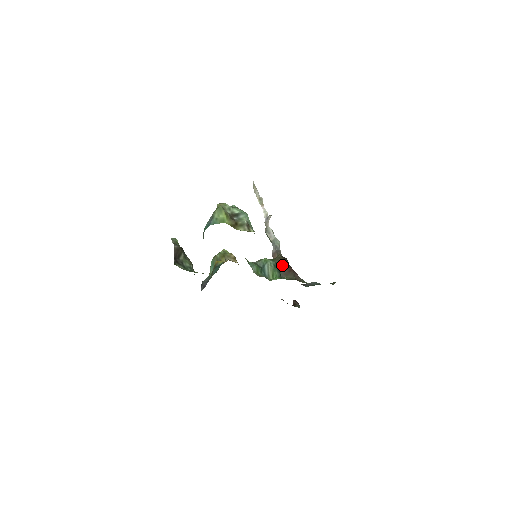
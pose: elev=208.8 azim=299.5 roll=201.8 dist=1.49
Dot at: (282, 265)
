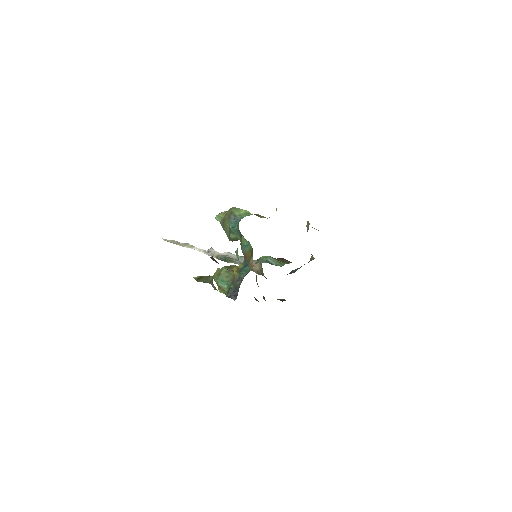
Dot at: occluded
